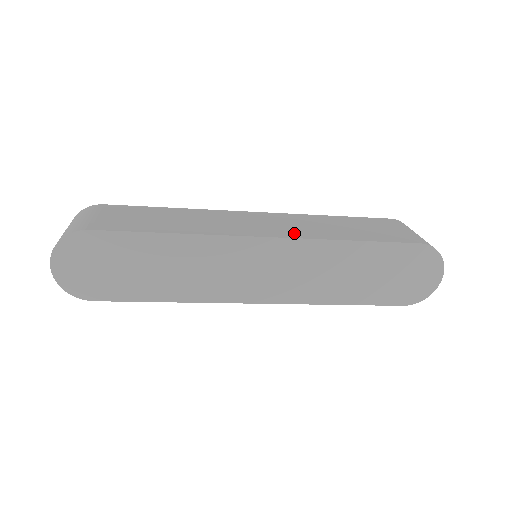
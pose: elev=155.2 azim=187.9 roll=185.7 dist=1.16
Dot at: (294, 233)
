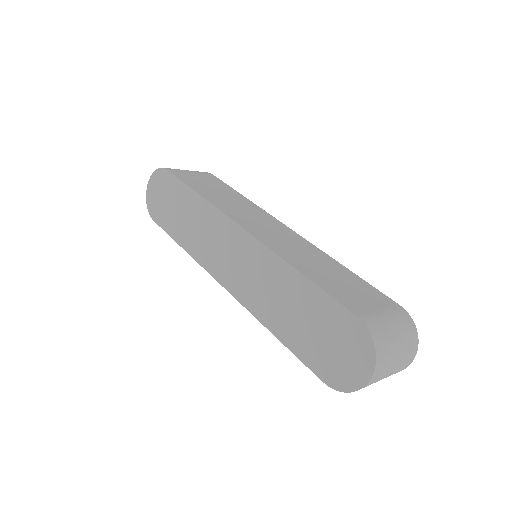
Dot at: (269, 241)
